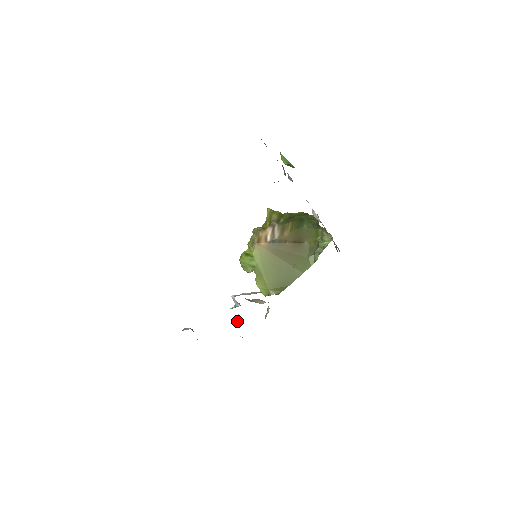
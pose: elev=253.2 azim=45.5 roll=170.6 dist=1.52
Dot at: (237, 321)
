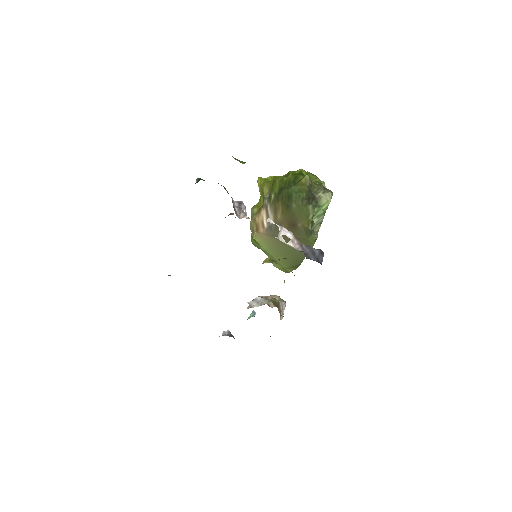
Dot at: occluded
